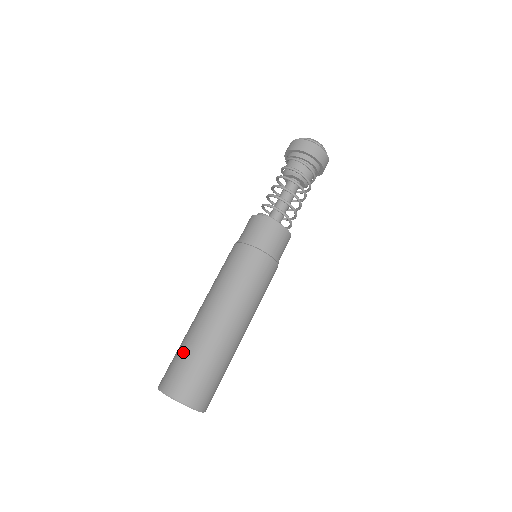
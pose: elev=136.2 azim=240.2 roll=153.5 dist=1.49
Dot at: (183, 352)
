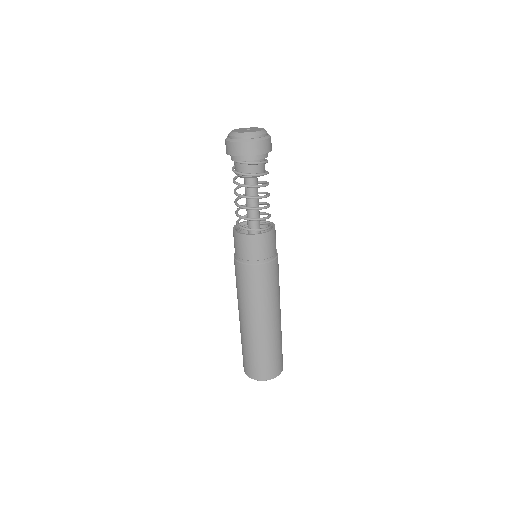
Dot at: (258, 355)
